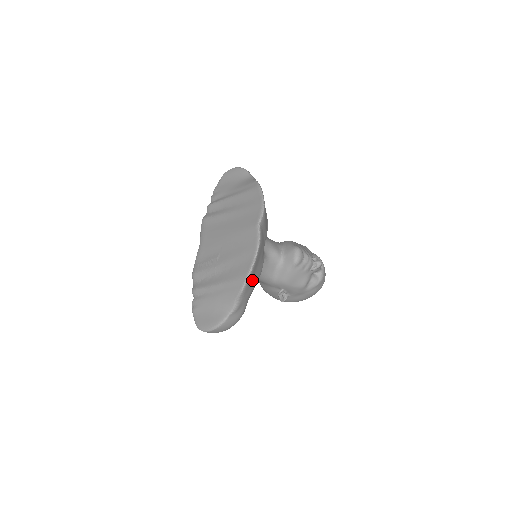
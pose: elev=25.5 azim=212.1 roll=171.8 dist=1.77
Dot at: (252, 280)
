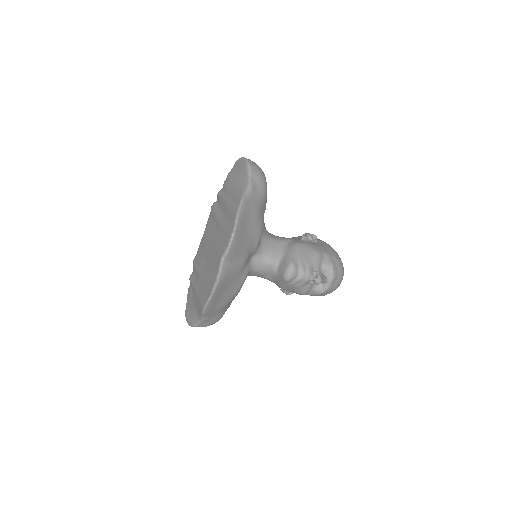
Dot at: (218, 303)
